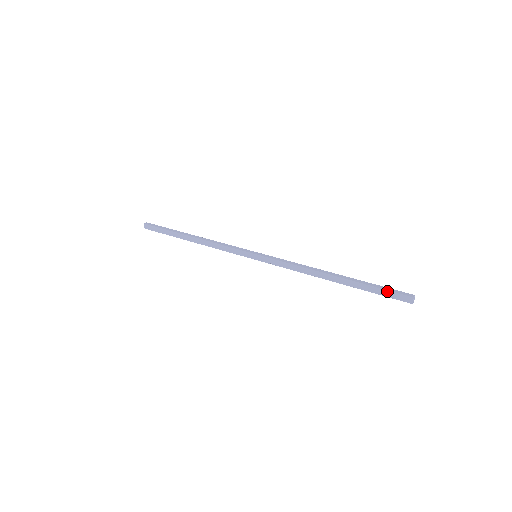
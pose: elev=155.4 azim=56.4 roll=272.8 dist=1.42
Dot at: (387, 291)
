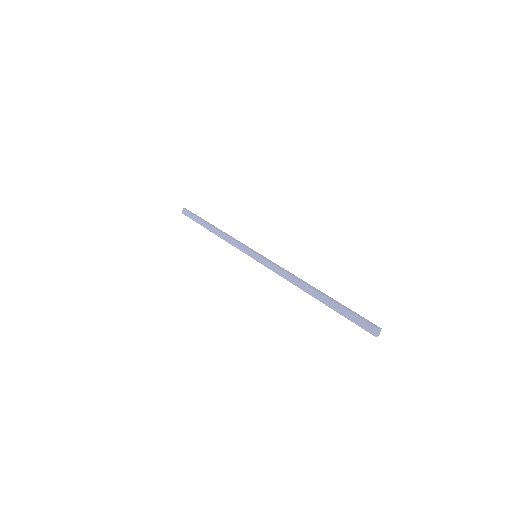
Dot at: (355, 316)
